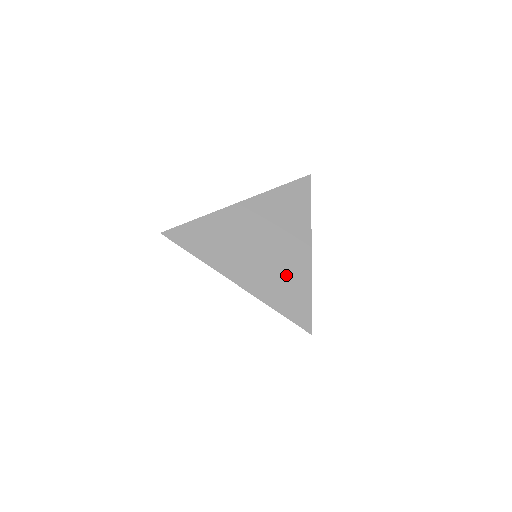
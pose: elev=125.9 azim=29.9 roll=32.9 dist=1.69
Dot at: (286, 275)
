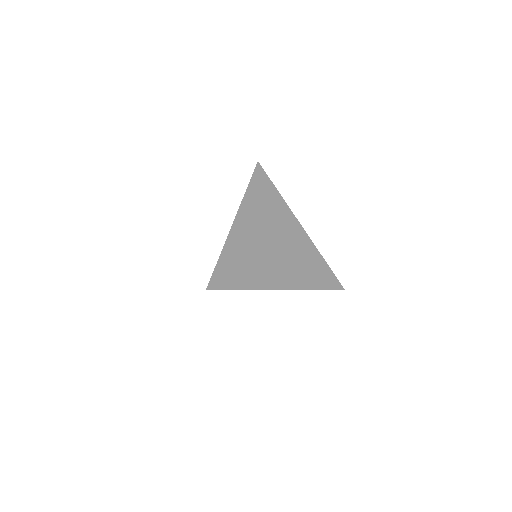
Dot at: (254, 264)
